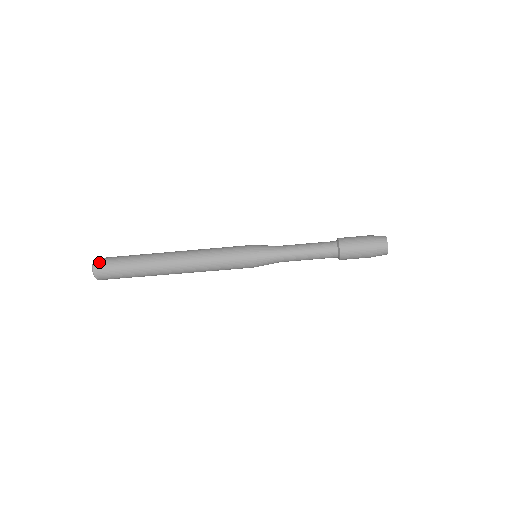
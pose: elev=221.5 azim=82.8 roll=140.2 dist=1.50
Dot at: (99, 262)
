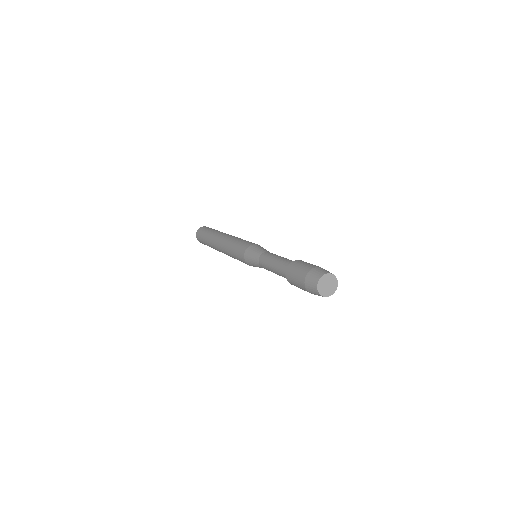
Dot at: (199, 241)
